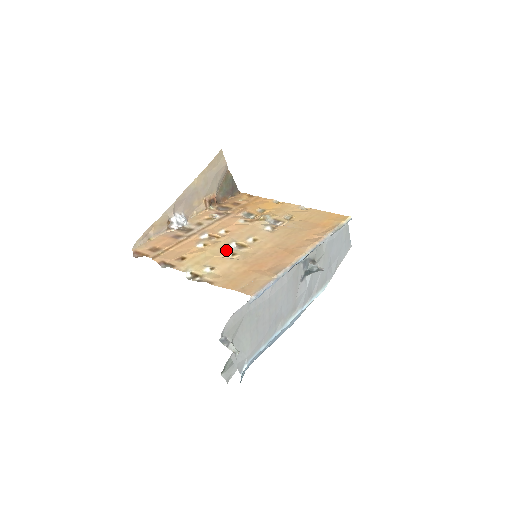
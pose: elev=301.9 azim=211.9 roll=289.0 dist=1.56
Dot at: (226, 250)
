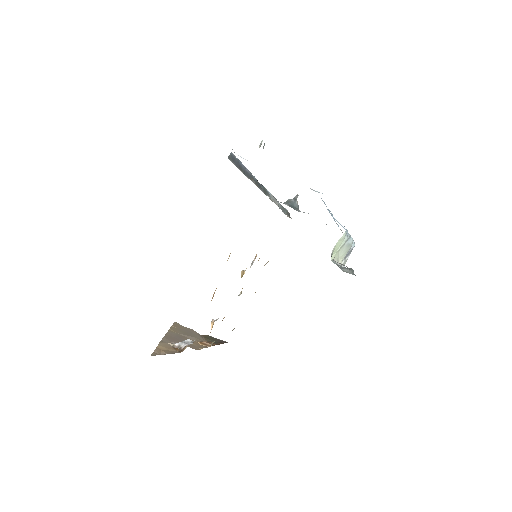
Dot at: occluded
